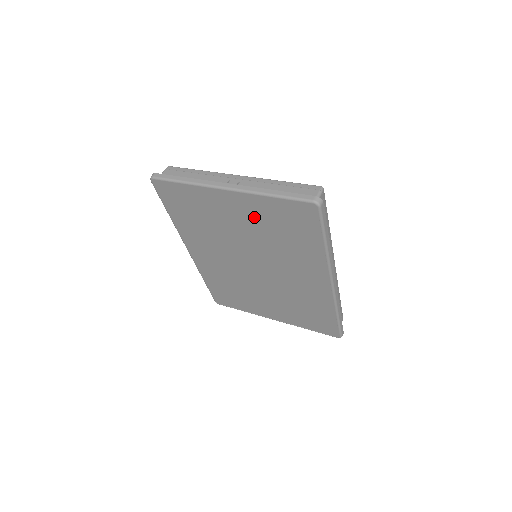
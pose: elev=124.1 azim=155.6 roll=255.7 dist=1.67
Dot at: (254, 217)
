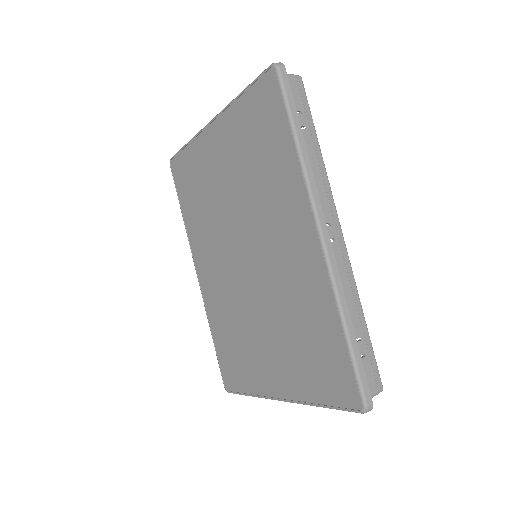
Dot at: (233, 149)
